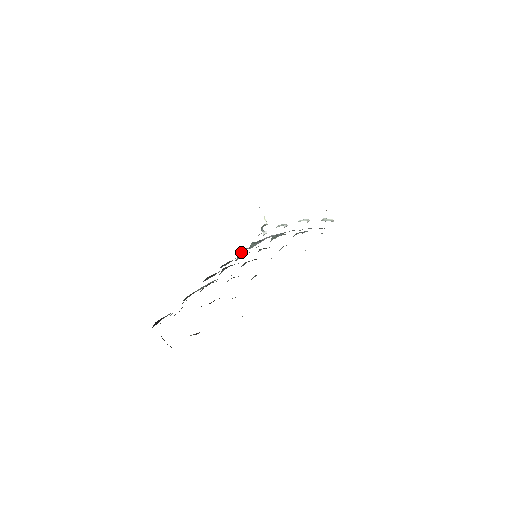
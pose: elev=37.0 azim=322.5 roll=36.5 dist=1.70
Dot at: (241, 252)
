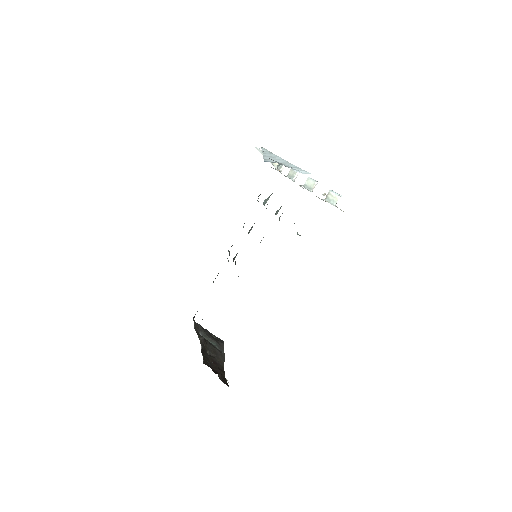
Dot at: occluded
